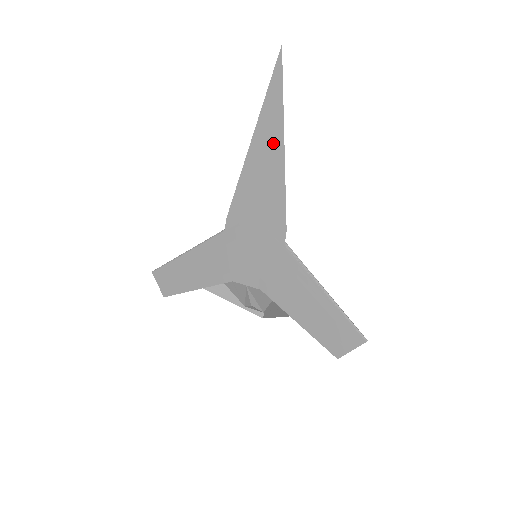
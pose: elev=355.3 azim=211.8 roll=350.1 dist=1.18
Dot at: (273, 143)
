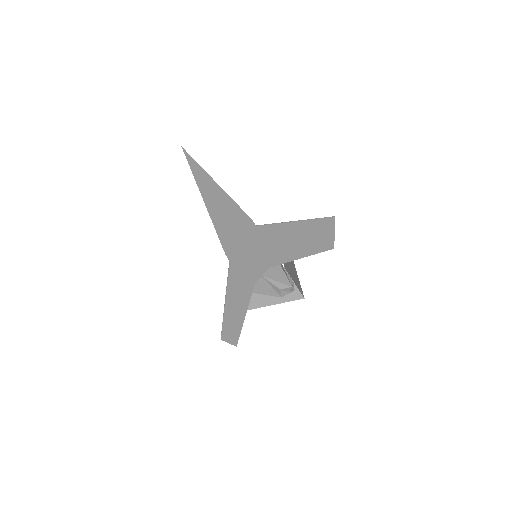
Dot at: (212, 189)
